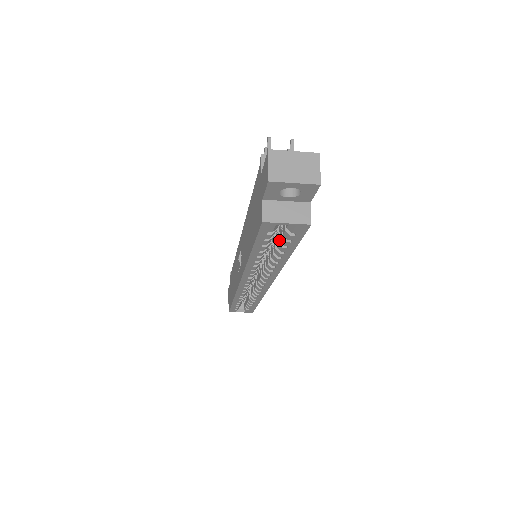
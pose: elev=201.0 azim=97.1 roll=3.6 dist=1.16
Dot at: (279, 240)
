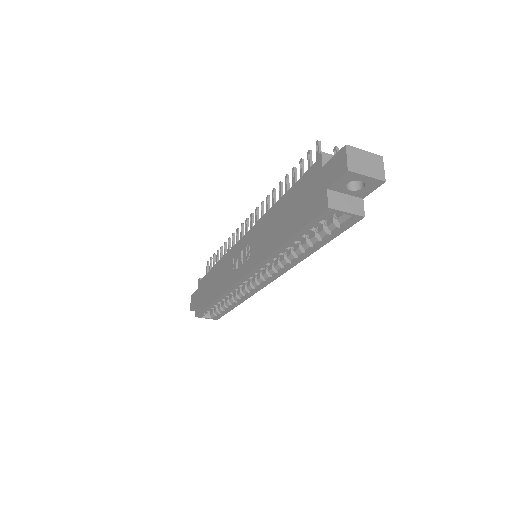
Dot at: (315, 233)
